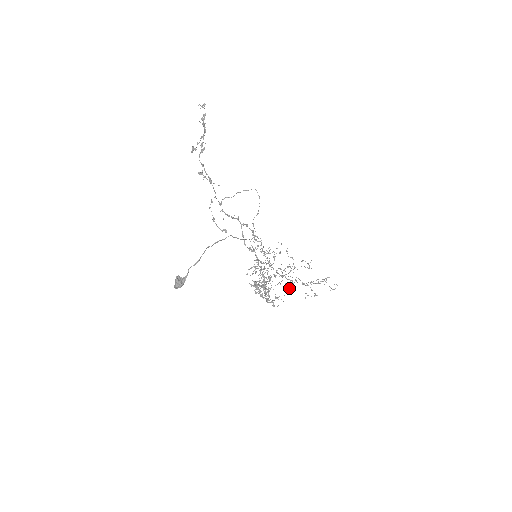
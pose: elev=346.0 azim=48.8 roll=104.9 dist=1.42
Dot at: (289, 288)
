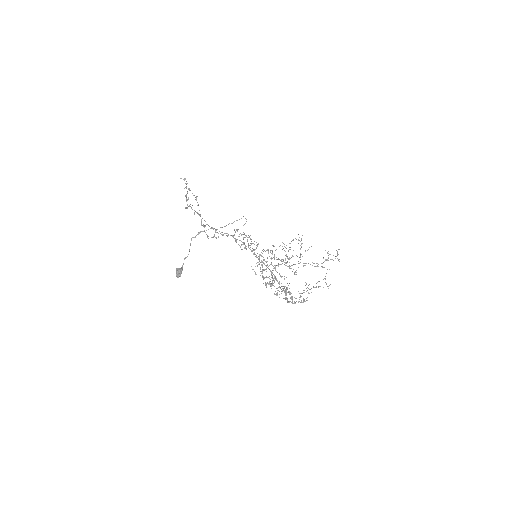
Dot at: (285, 259)
